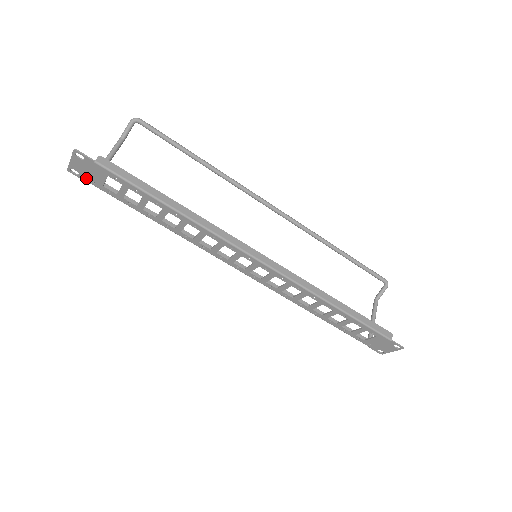
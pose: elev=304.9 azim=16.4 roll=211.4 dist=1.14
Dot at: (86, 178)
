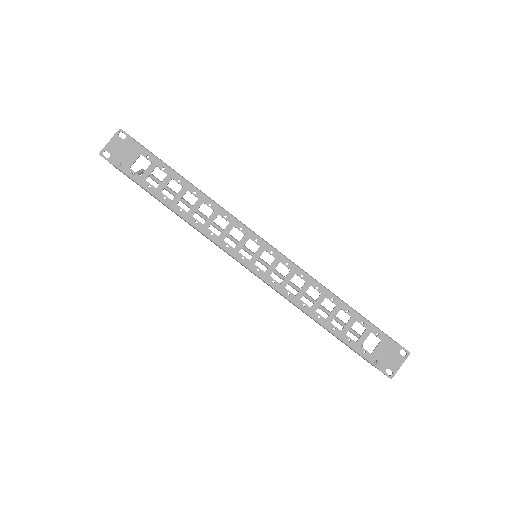
Dot at: (115, 161)
